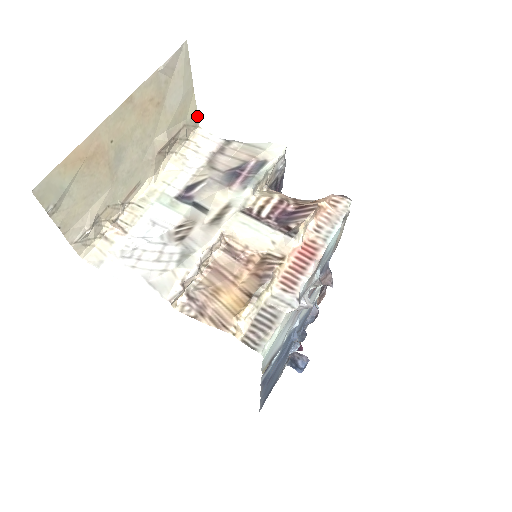
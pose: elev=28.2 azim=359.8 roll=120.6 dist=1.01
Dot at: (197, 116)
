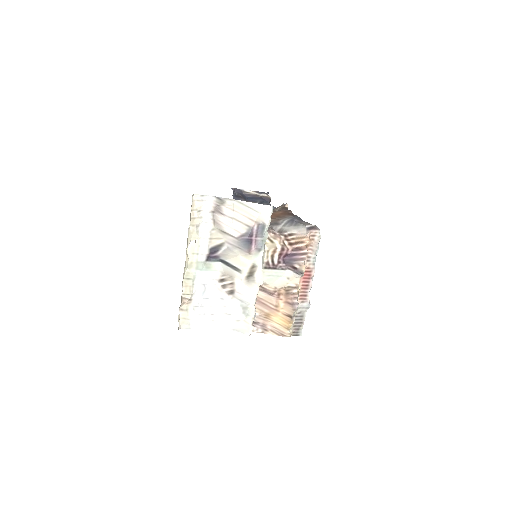
Dot at: occluded
